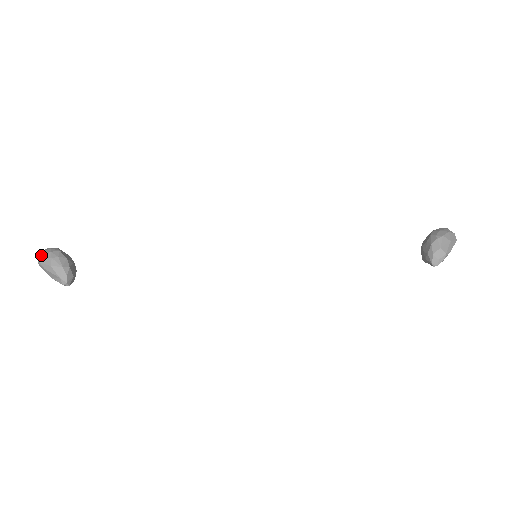
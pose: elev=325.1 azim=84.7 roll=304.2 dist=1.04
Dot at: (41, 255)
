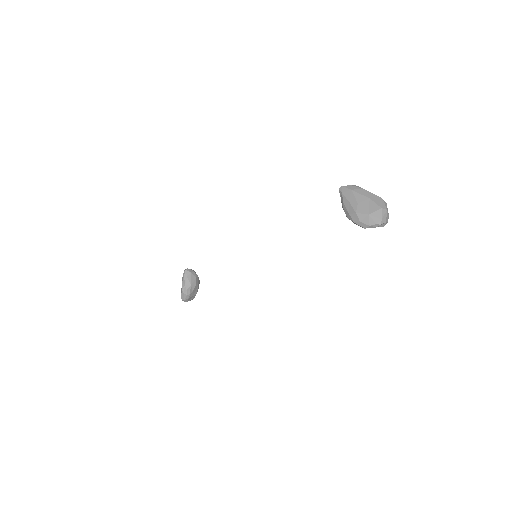
Dot at: occluded
